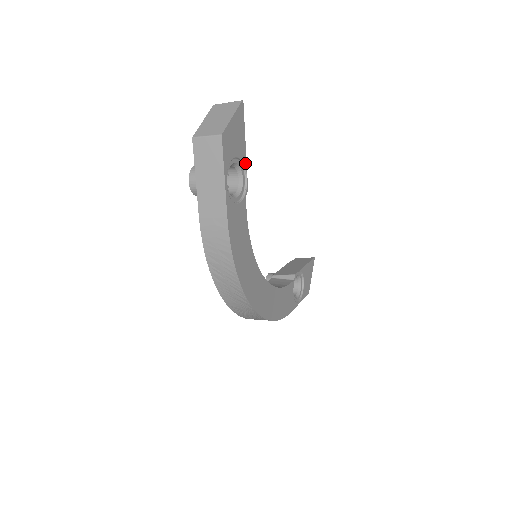
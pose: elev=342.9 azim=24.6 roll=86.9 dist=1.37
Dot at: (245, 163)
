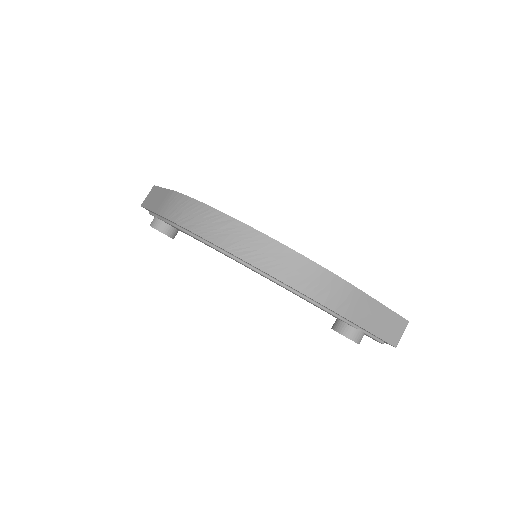
Dot at: occluded
